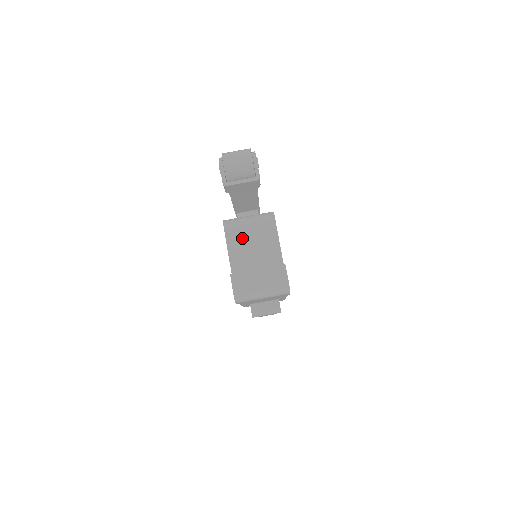
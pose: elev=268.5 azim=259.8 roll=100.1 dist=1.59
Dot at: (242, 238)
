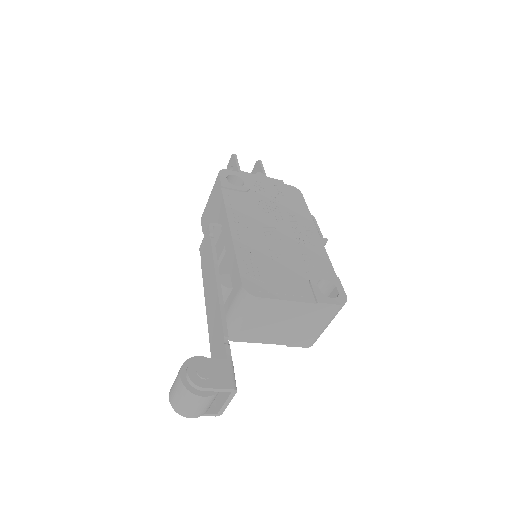
Dot at: (256, 330)
